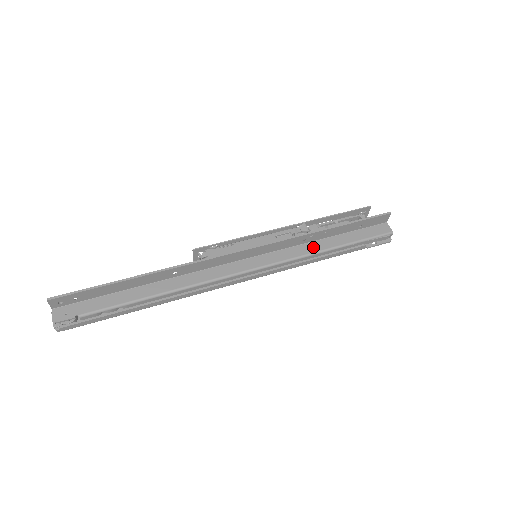
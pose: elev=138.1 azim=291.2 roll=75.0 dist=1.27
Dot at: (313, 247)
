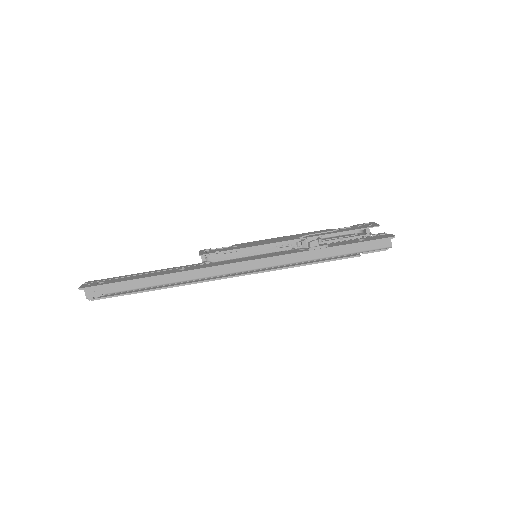
Dot at: (310, 255)
